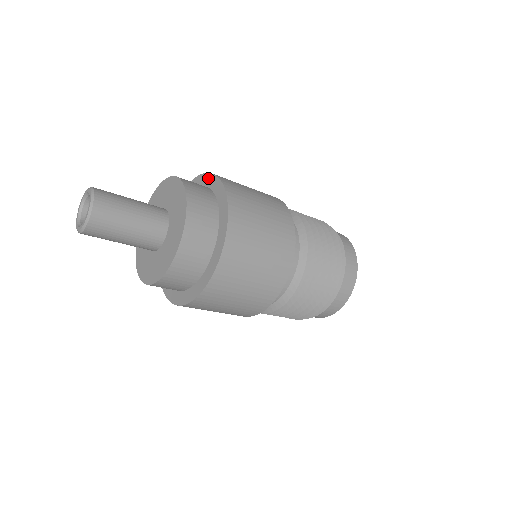
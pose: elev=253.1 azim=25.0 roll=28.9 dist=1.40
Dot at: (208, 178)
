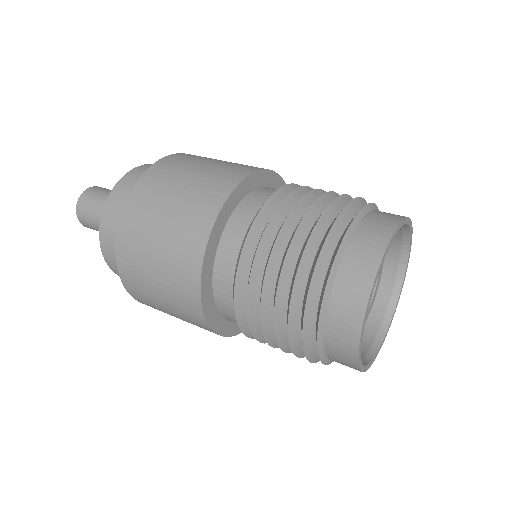
Dot at: occluded
